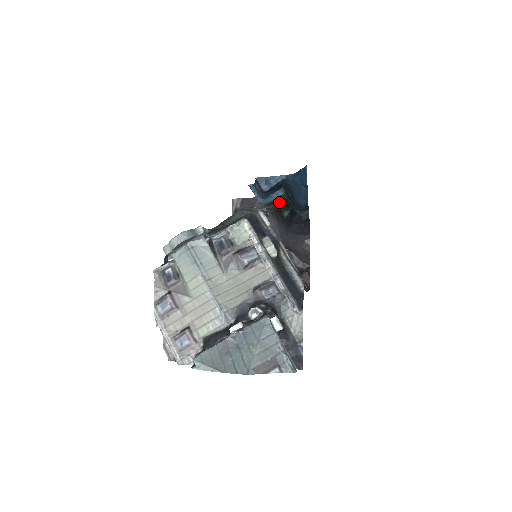
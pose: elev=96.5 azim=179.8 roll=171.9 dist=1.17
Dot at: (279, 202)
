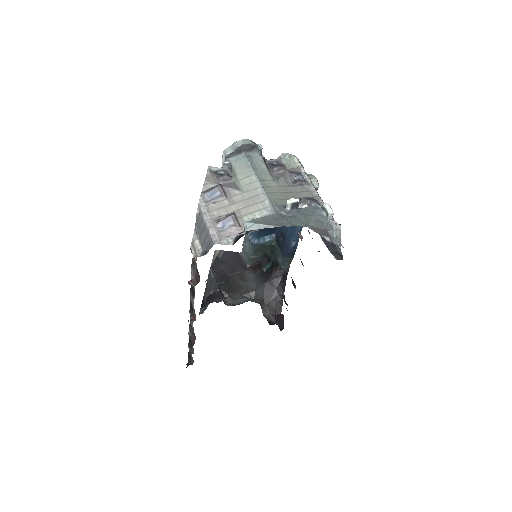
Dot at: (263, 254)
